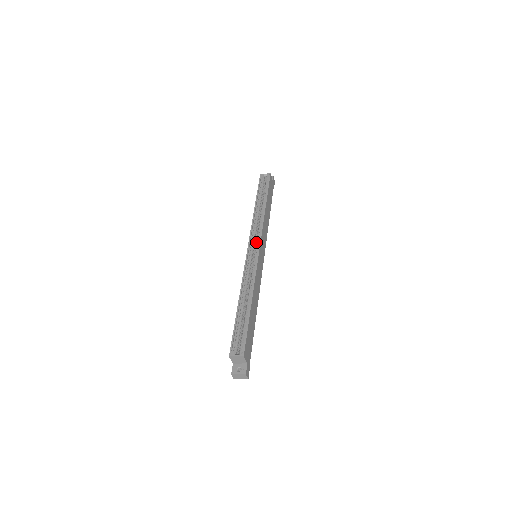
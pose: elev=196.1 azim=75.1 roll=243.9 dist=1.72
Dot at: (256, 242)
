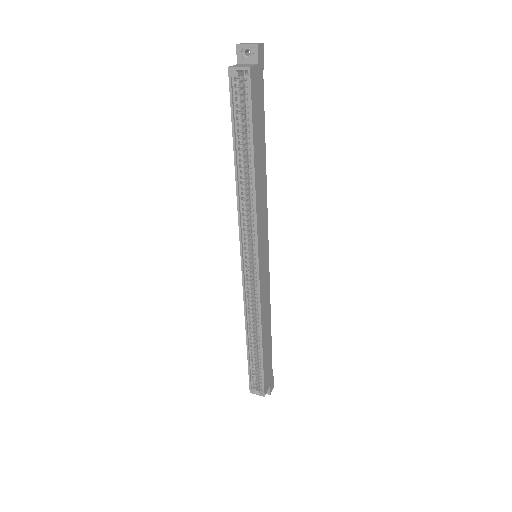
Dot at: (251, 243)
